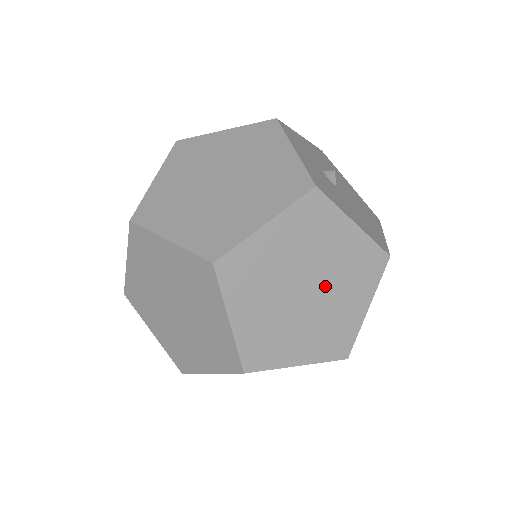
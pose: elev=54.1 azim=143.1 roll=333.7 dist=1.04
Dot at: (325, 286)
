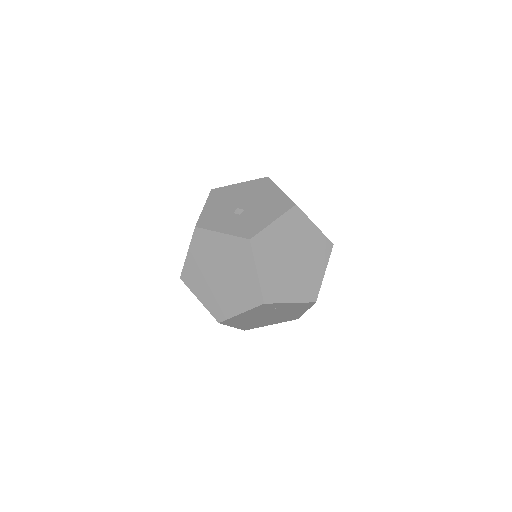
Dot at: (296, 248)
